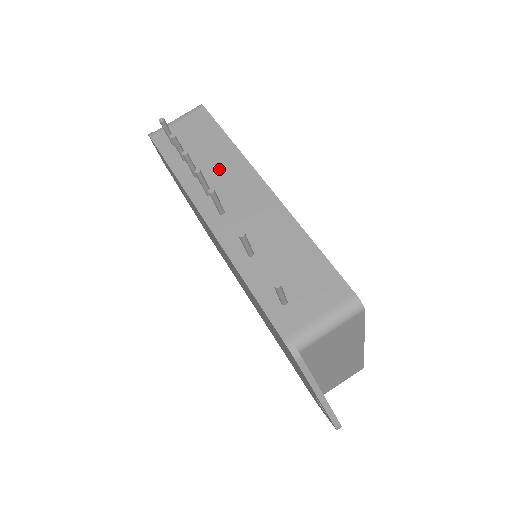
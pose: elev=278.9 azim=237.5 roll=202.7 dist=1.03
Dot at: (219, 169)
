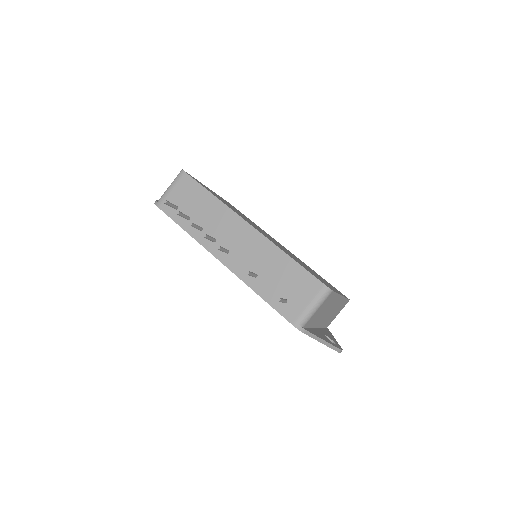
Dot at: (214, 220)
